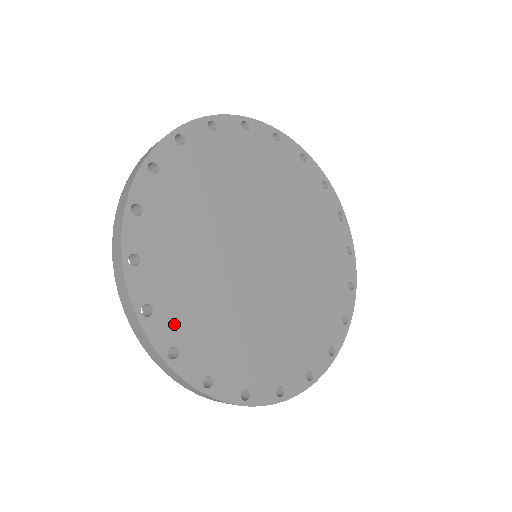
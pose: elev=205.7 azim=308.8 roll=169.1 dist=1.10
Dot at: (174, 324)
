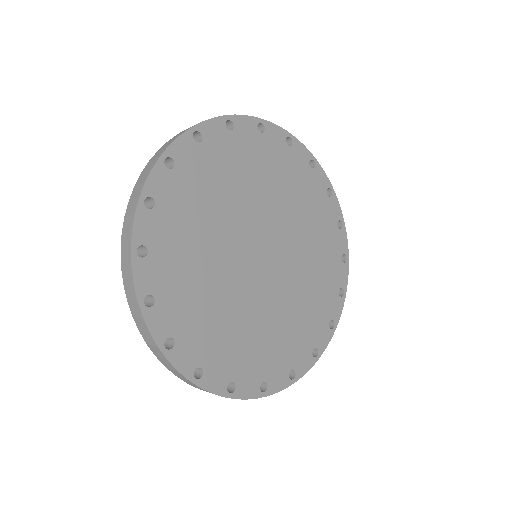
Dot at: (173, 316)
